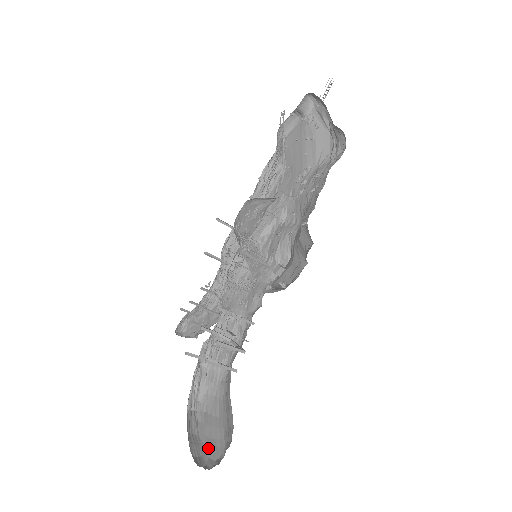
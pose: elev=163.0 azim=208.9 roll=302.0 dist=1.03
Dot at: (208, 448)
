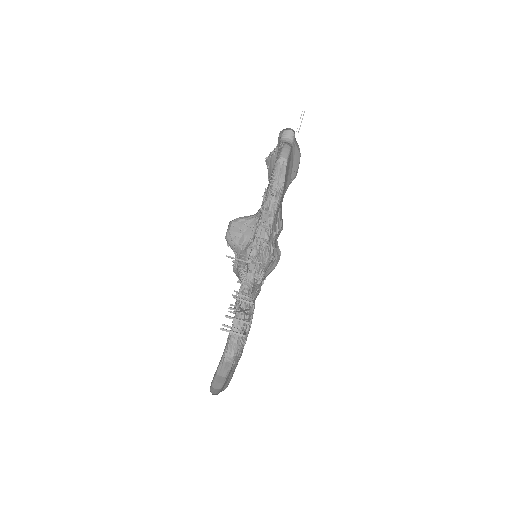
Dot at: (224, 384)
